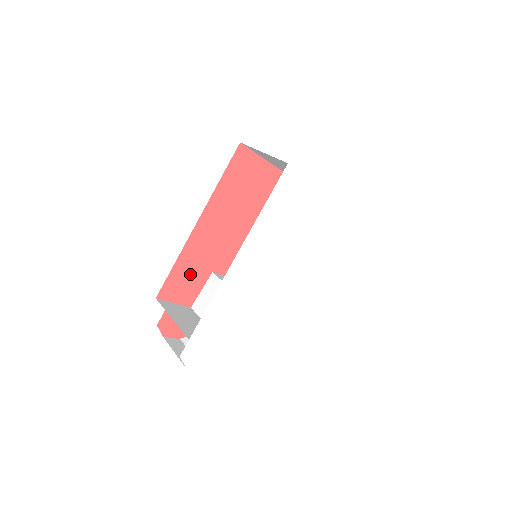
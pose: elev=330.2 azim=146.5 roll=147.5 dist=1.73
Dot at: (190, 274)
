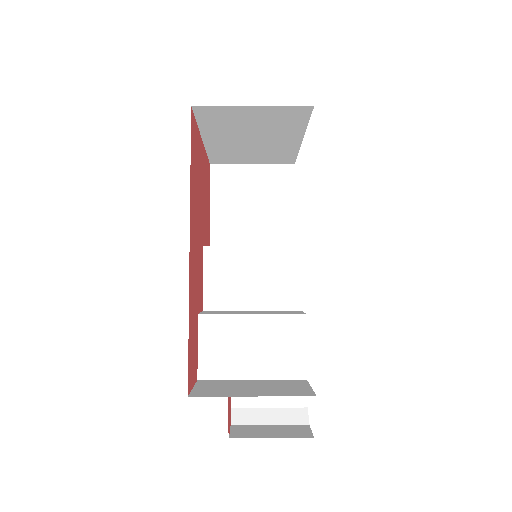
Dot at: (193, 332)
